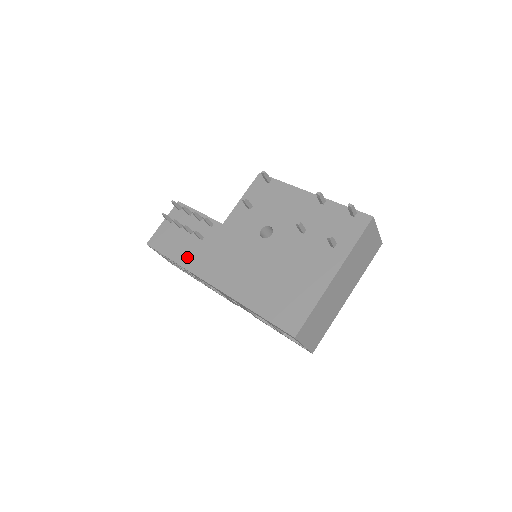
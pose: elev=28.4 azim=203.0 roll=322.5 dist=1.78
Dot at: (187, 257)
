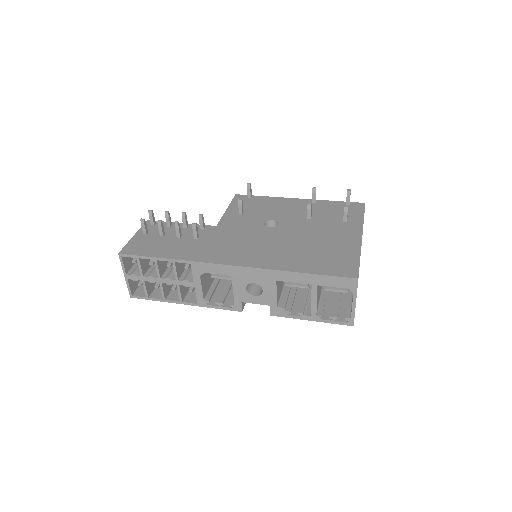
Dot at: (186, 252)
